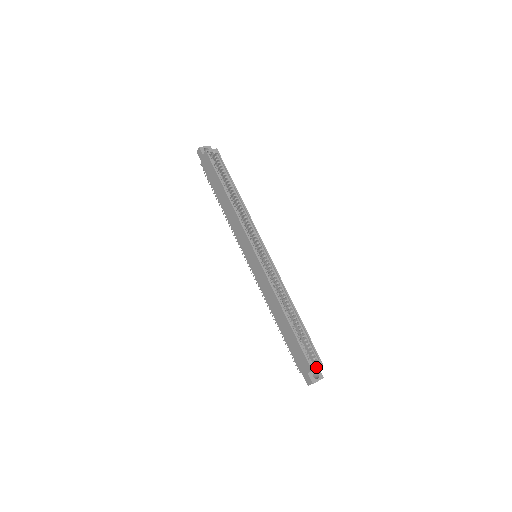
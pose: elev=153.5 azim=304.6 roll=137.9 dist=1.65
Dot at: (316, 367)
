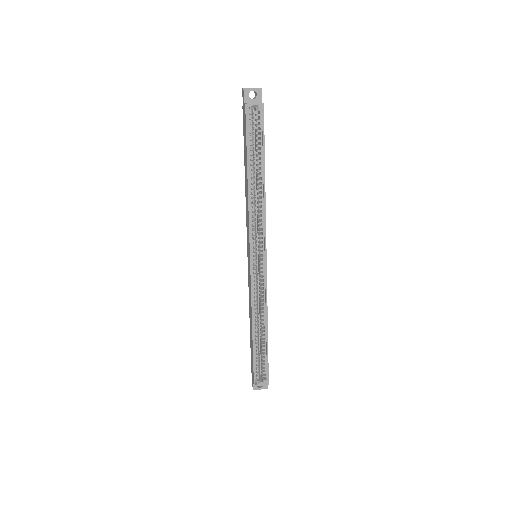
Dot at: (260, 384)
